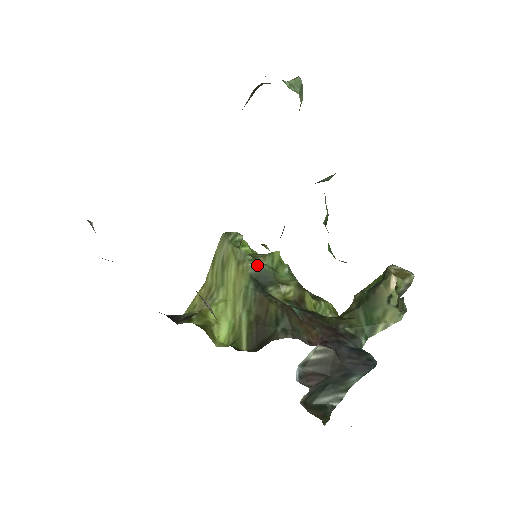
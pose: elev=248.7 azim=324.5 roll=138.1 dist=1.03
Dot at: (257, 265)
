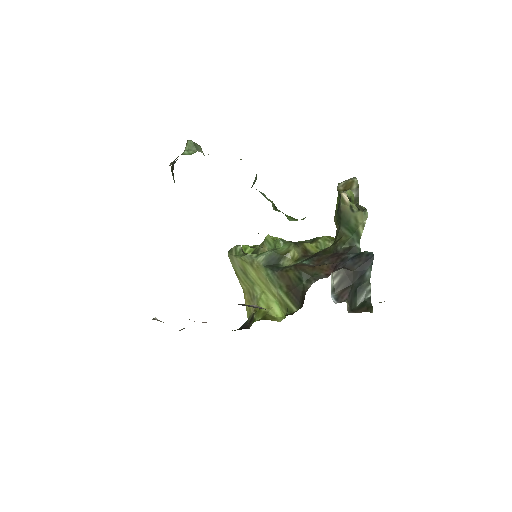
Dot at: (262, 256)
